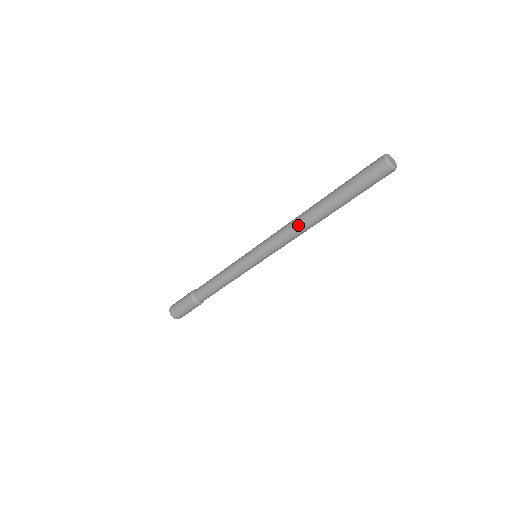
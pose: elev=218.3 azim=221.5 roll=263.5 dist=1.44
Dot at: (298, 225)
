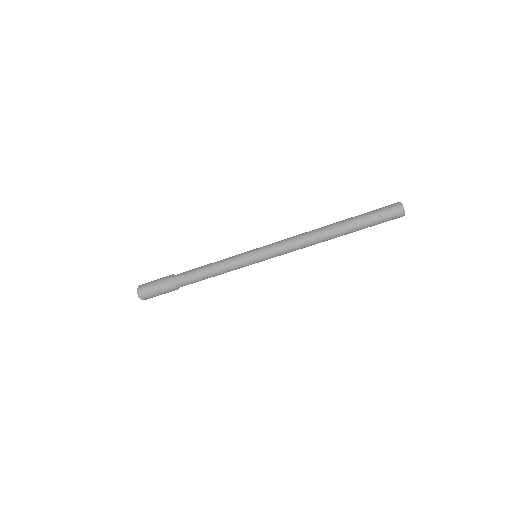
Dot at: (310, 233)
